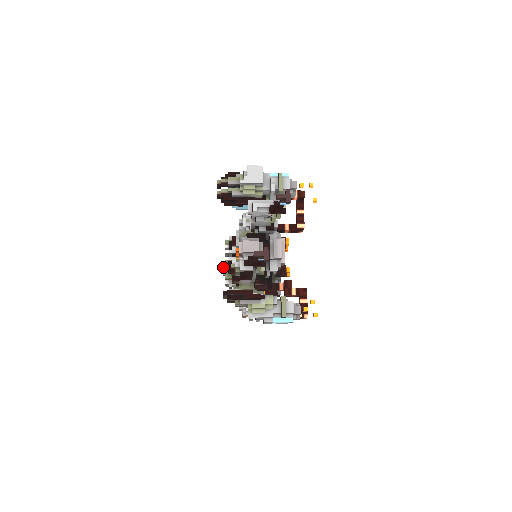
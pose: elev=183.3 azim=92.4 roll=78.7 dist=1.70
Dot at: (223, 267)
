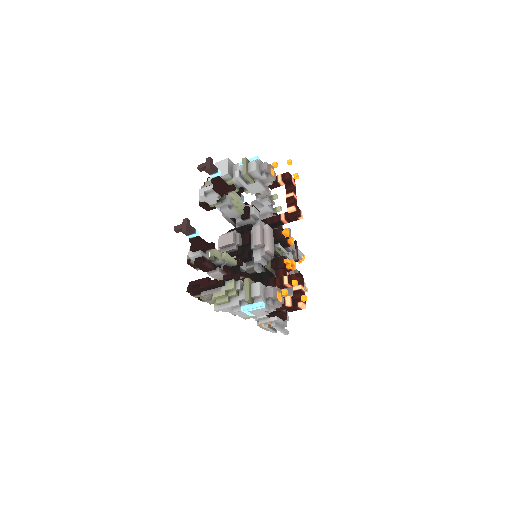
Dot at: occluded
